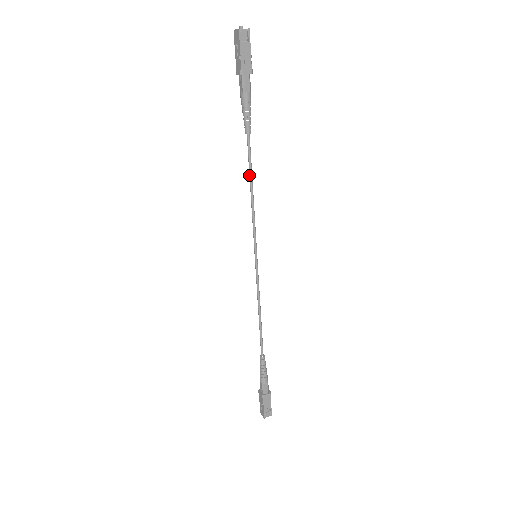
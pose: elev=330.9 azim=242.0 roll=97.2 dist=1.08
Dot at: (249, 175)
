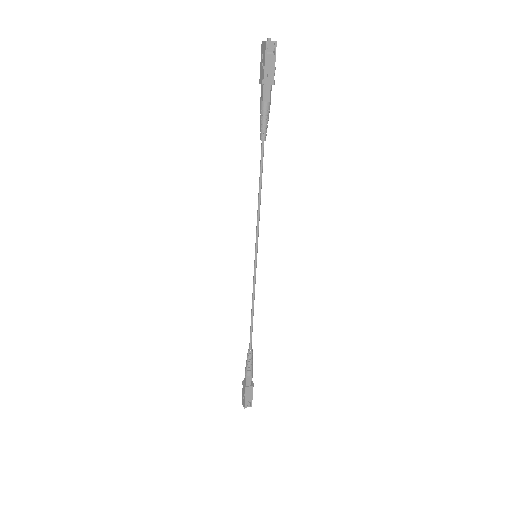
Dot at: (259, 179)
